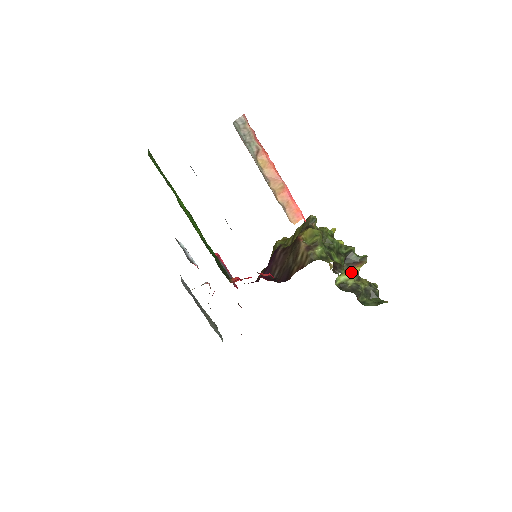
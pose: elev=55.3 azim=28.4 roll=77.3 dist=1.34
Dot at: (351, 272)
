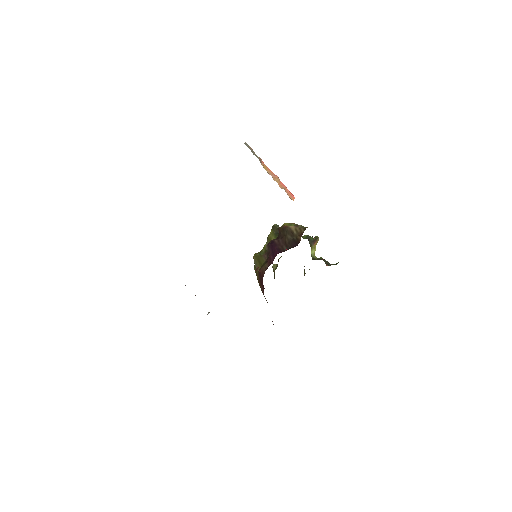
Dot at: (314, 249)
